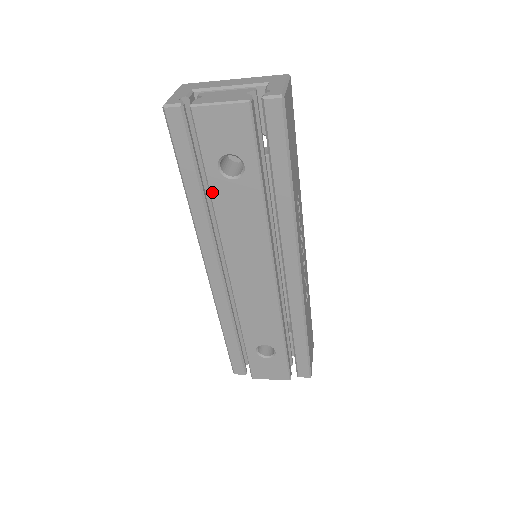
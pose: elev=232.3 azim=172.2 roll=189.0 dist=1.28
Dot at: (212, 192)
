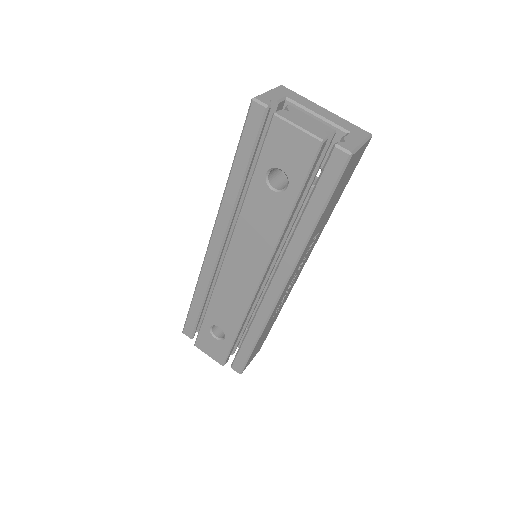
Dot at: (250, 189)
